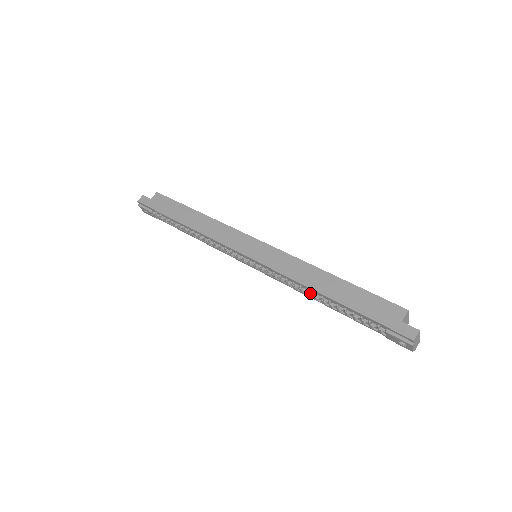
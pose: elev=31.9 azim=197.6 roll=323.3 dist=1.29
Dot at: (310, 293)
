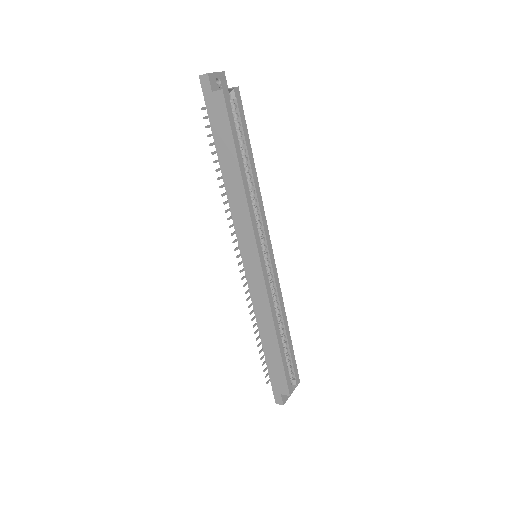
Dot at: occluded
